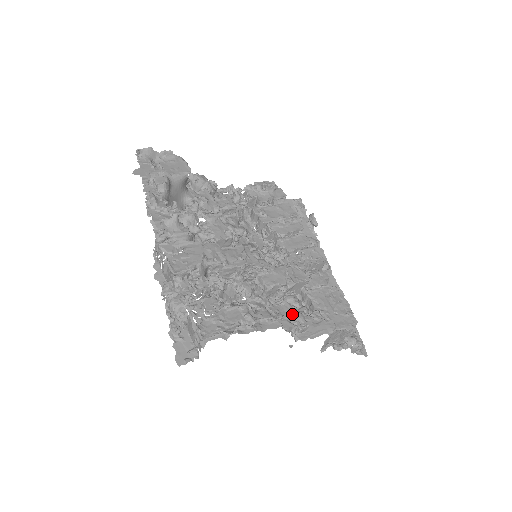
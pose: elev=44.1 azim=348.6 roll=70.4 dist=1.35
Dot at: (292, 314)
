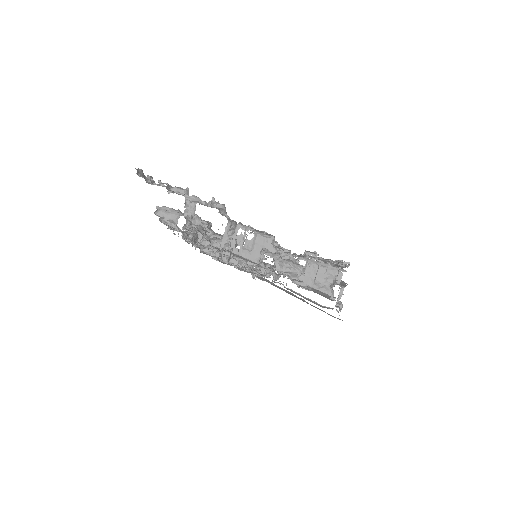
Dot at: occluded
